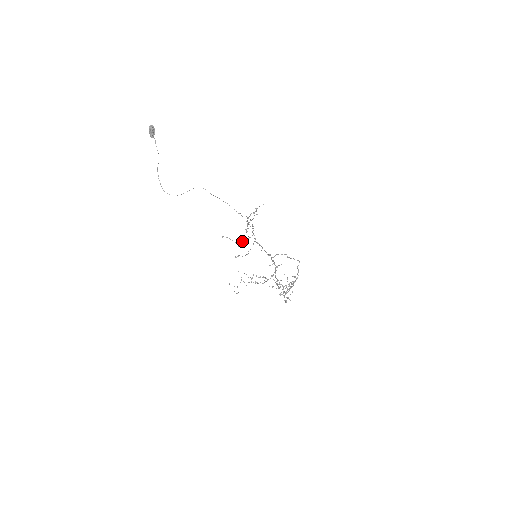
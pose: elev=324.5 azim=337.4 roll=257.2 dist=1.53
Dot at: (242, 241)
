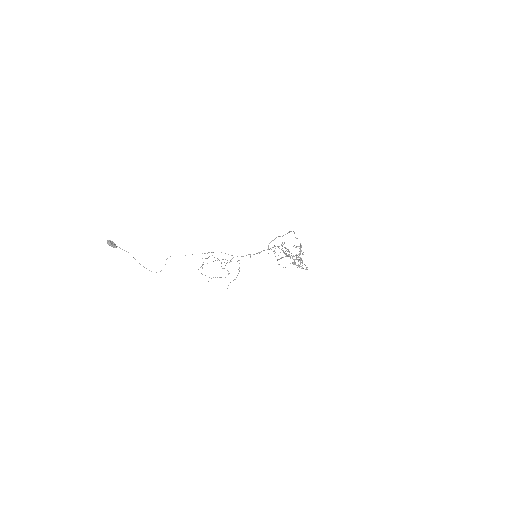
Dot at: occluded
